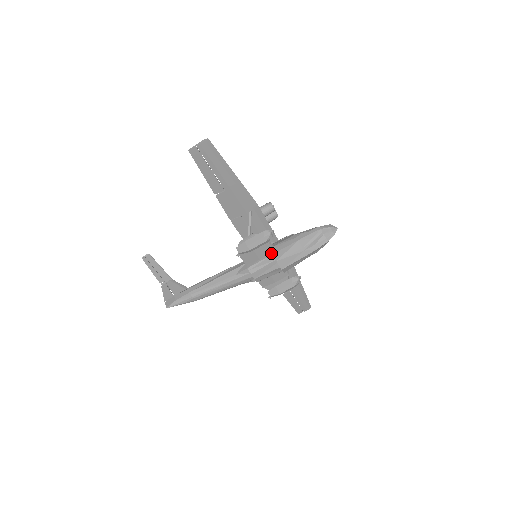
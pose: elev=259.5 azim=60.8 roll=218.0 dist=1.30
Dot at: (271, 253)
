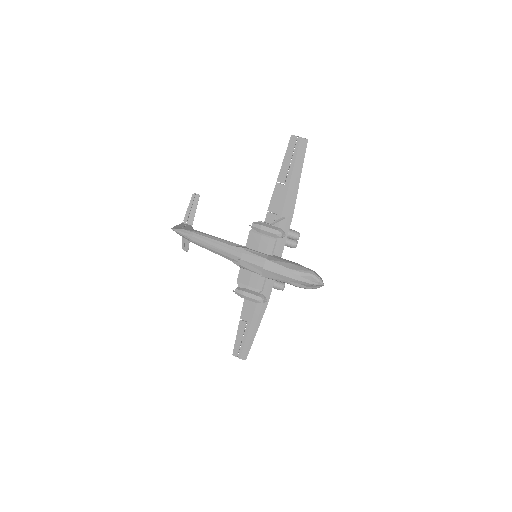
Dot at: (268, 255)
